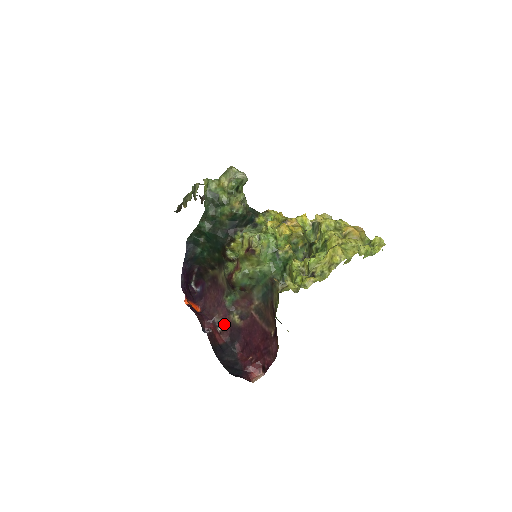
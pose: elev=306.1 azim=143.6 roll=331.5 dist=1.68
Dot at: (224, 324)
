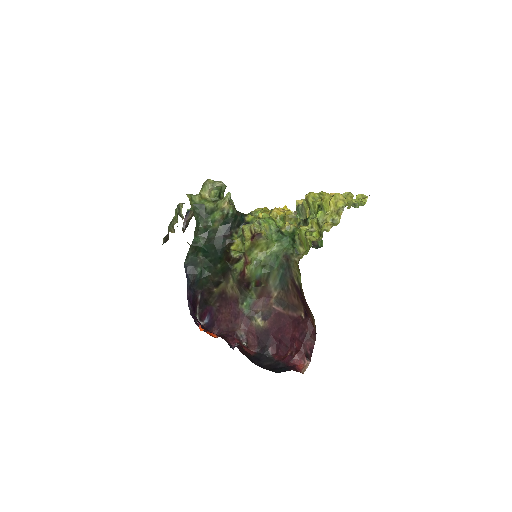
Dot at: (248, 335)
